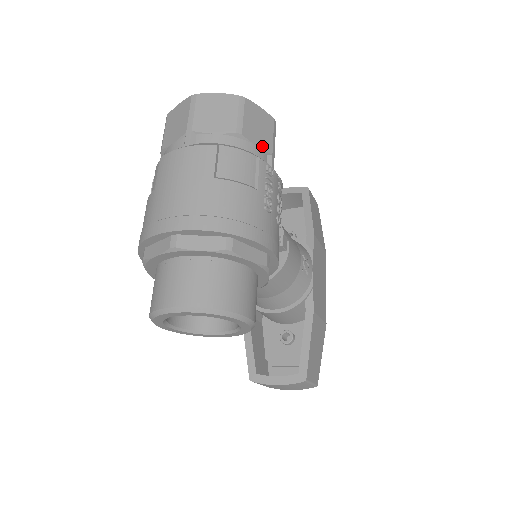
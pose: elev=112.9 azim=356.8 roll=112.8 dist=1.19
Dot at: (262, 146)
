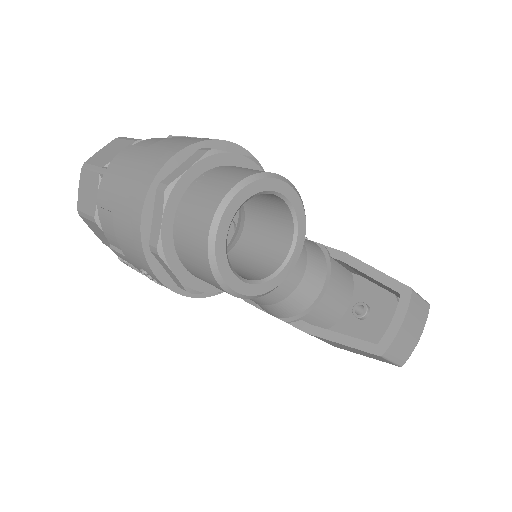
Dot at: occluded
